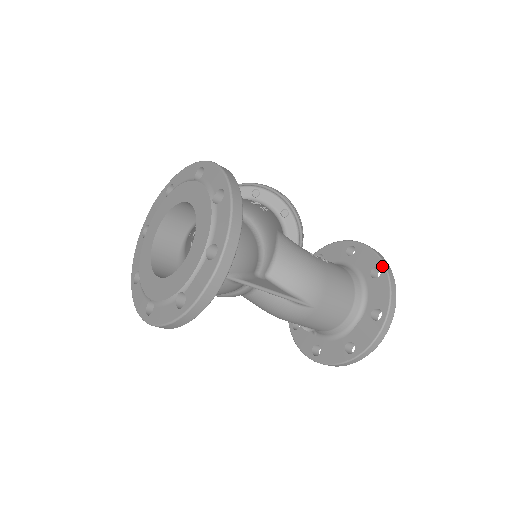
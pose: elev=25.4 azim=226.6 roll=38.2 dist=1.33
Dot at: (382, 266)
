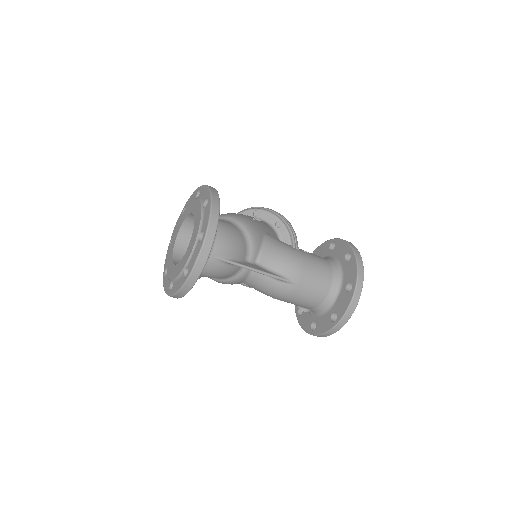
Dot at: (351, 251)
